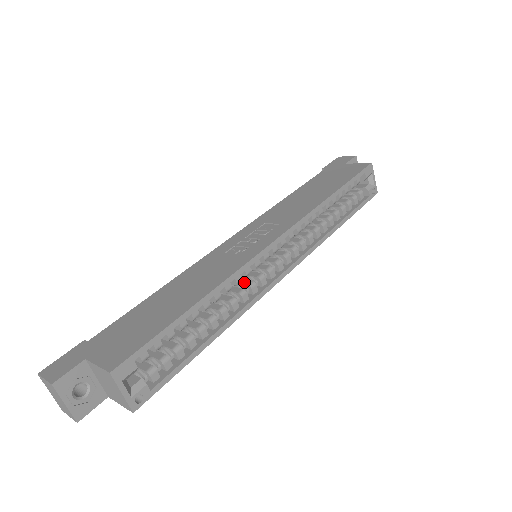
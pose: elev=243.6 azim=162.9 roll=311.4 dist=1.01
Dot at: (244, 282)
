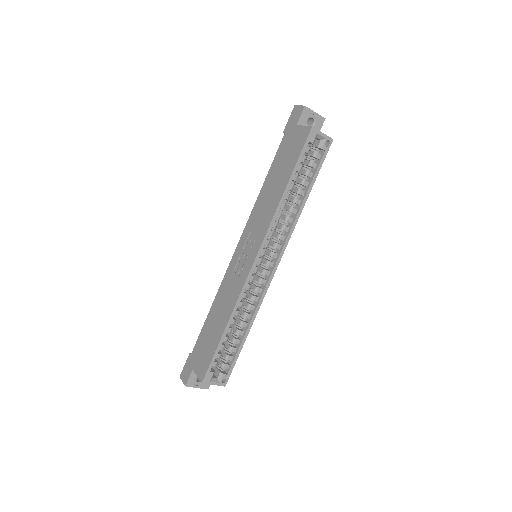
Dot at: (252, 287)
